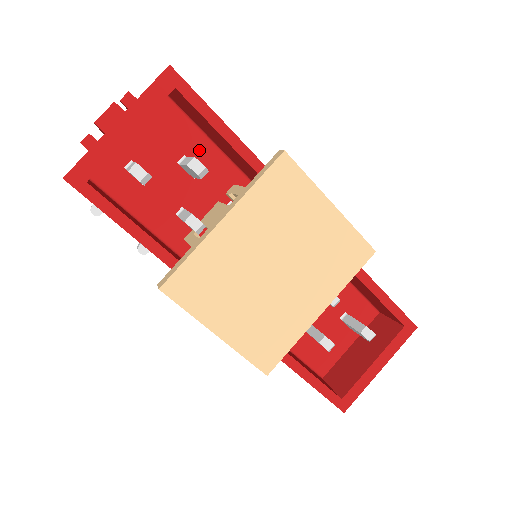
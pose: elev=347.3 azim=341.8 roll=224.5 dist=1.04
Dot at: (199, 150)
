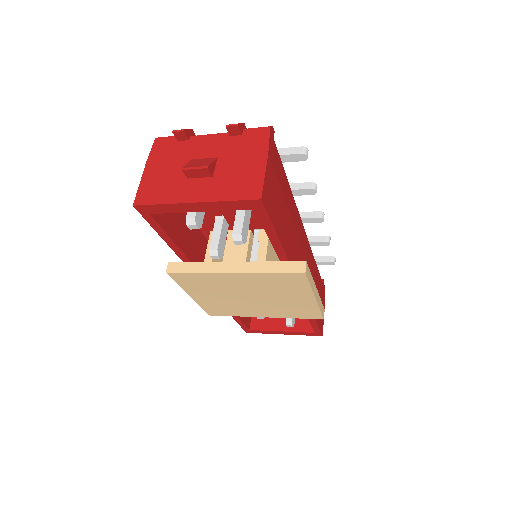
Dot at: occluded
